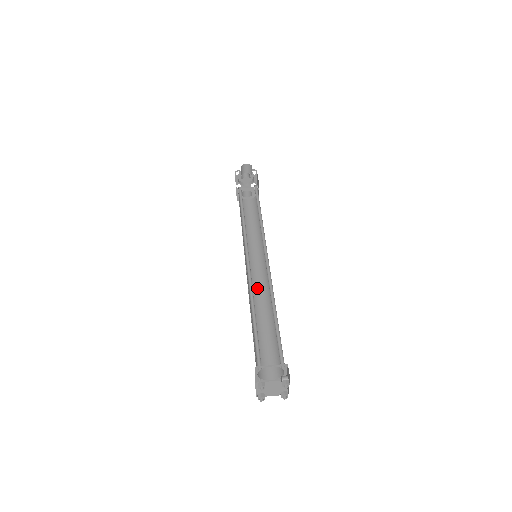
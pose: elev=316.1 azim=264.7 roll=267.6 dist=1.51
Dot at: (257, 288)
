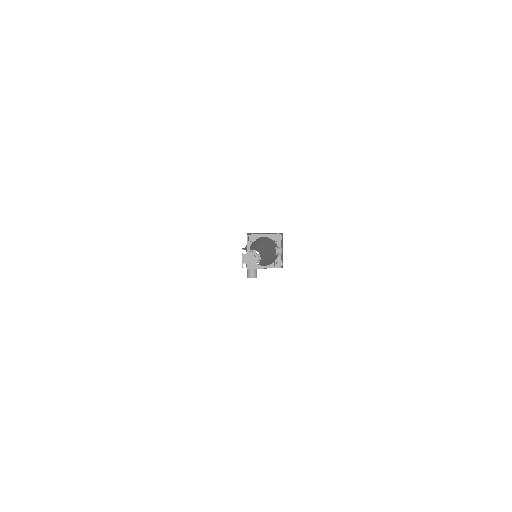
Dot at: occluded
